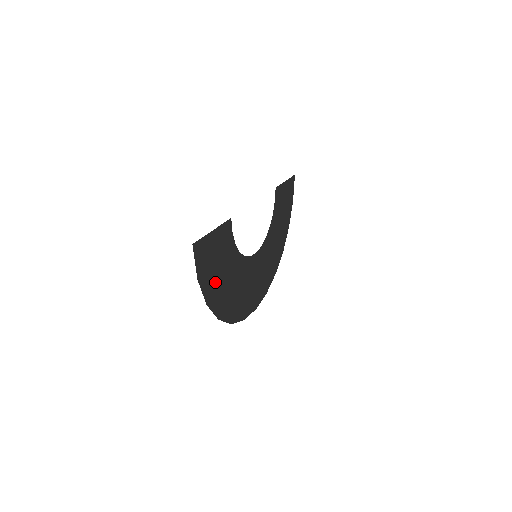
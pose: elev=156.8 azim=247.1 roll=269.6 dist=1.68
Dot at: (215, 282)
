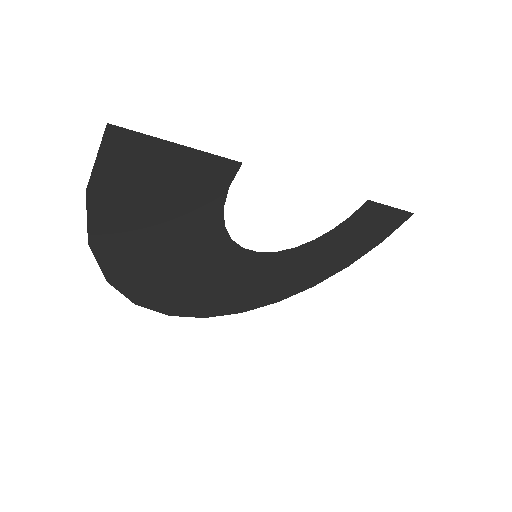
Dot at: (134, 226)
